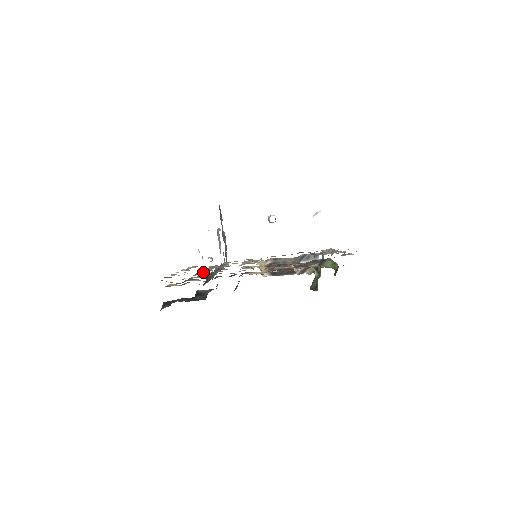
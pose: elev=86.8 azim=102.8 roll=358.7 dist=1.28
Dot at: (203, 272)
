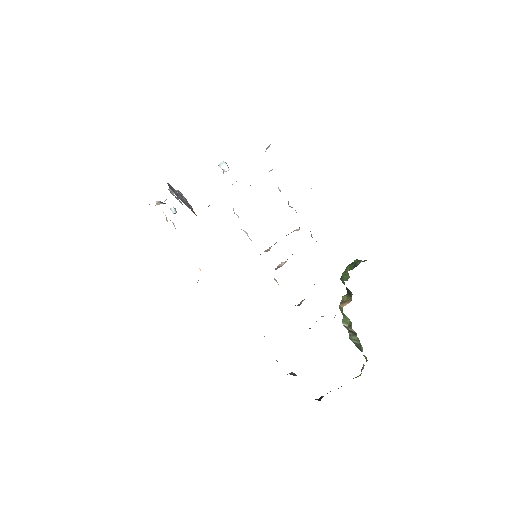
Dot at: occluded
